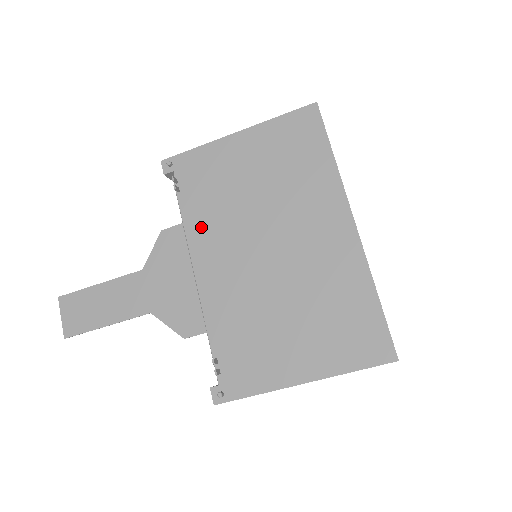
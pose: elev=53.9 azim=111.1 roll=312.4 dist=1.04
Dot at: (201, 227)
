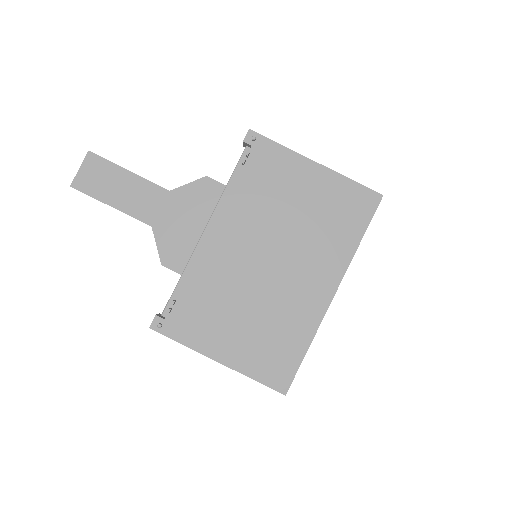
Dot at: (238, 205)
